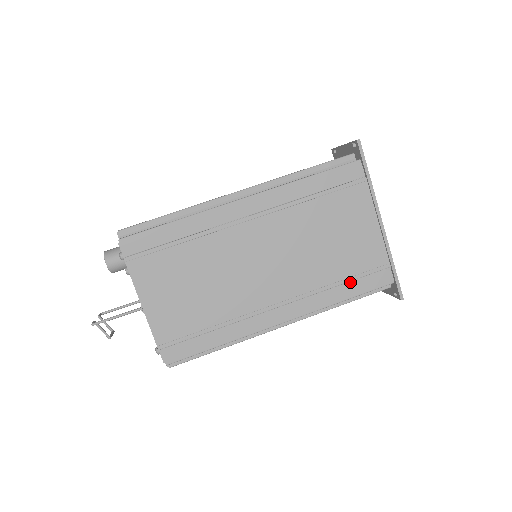
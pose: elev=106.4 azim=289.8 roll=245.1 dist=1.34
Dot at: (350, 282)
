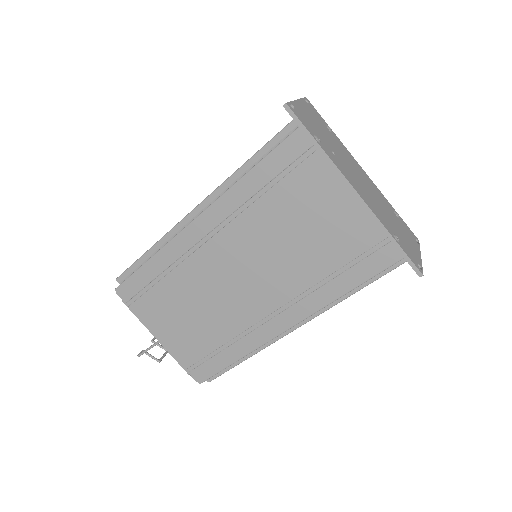
Dot at: (345, 272)
